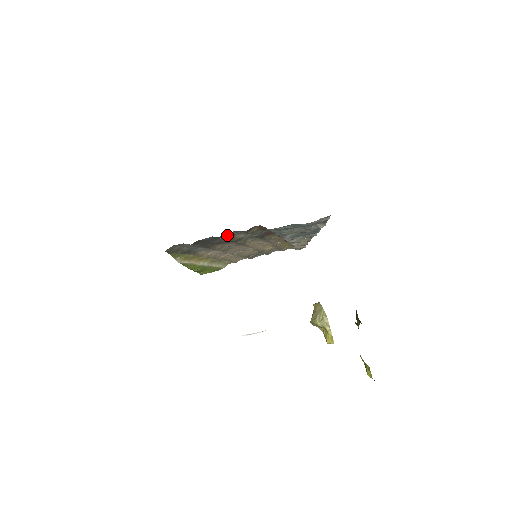
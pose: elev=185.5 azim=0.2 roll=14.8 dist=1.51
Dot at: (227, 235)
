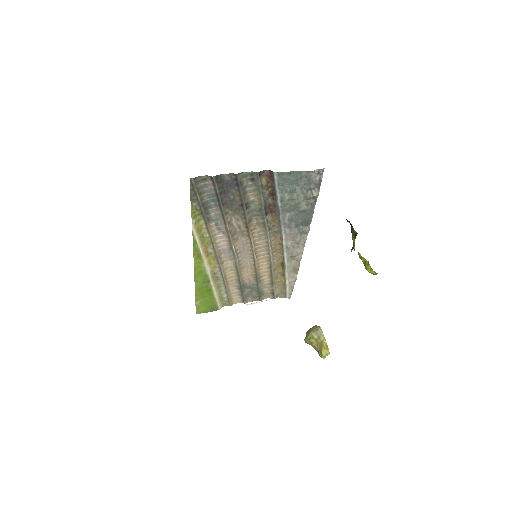
Dot at: (242, 180)
